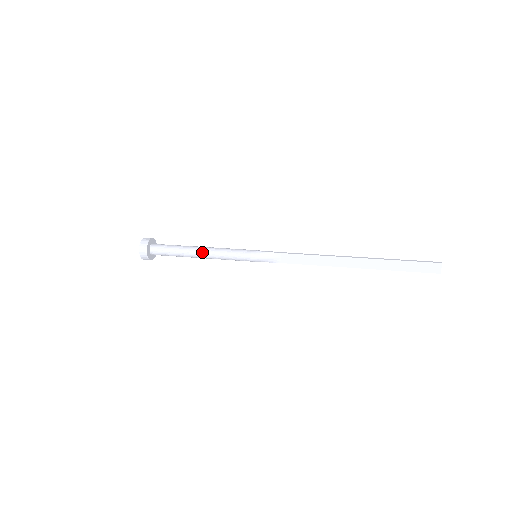
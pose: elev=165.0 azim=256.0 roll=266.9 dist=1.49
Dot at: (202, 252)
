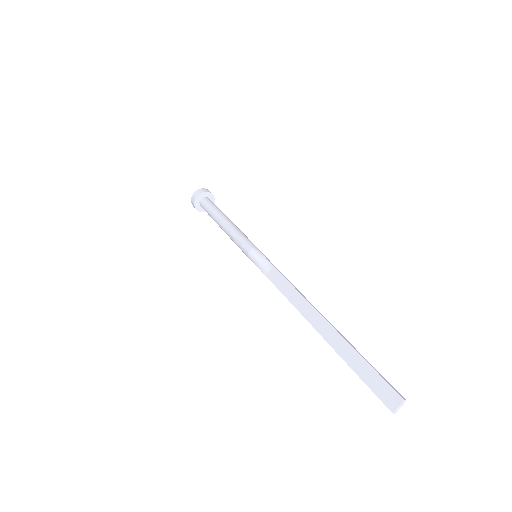
Dot at: (226, 223)
